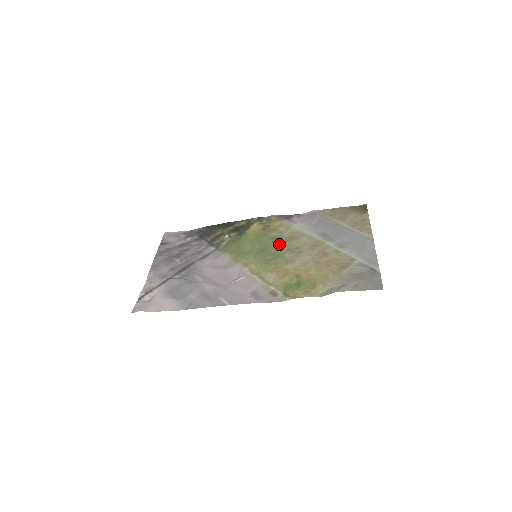
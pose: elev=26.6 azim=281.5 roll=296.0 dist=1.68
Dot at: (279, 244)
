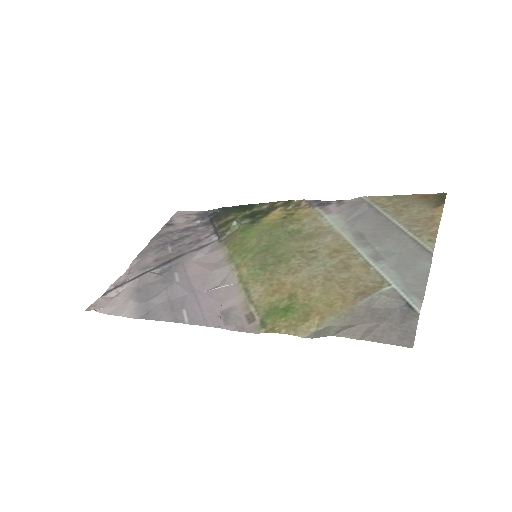
Dot at: (292, 242)
